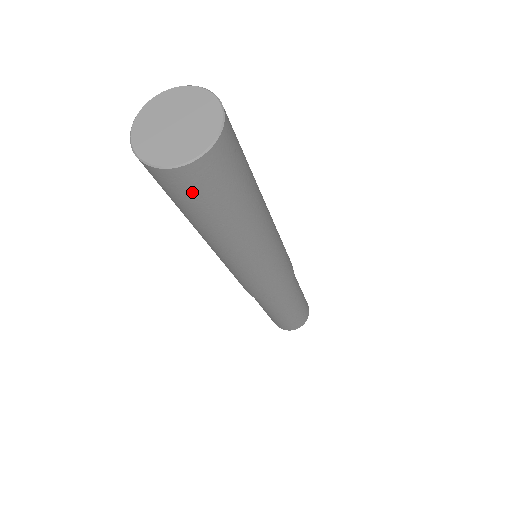
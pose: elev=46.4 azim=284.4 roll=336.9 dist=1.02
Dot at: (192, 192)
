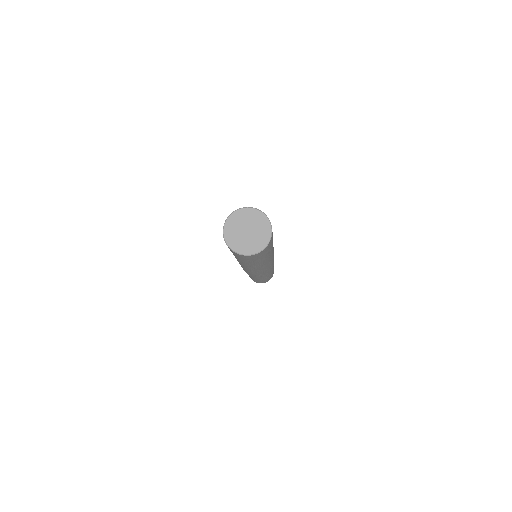
Dot at: (252, 259)
